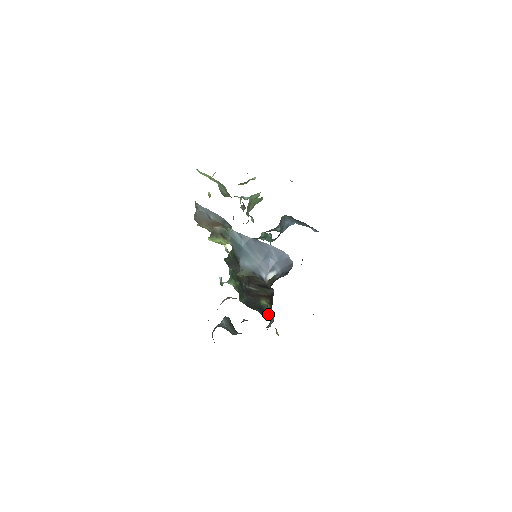
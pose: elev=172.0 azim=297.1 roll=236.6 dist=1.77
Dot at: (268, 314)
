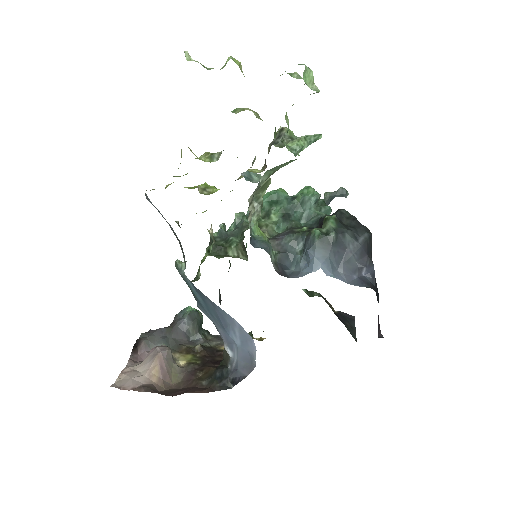
Dot at: occluded
